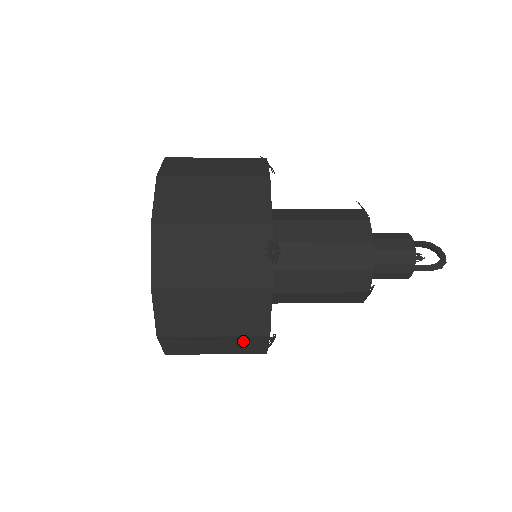
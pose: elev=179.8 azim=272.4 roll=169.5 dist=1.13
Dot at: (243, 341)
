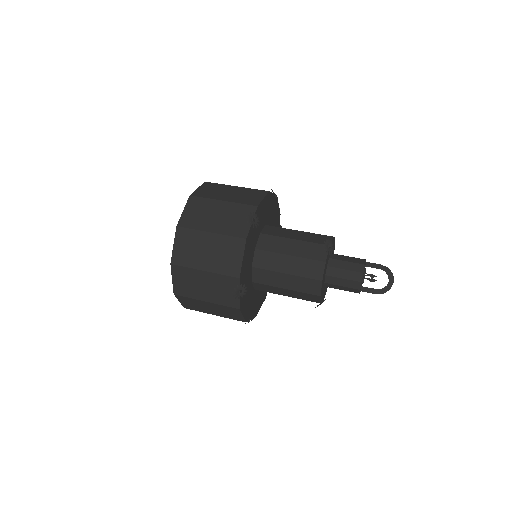
Dot at: occluded
